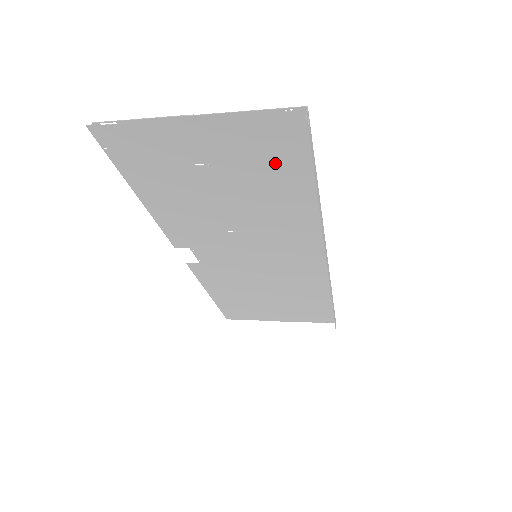
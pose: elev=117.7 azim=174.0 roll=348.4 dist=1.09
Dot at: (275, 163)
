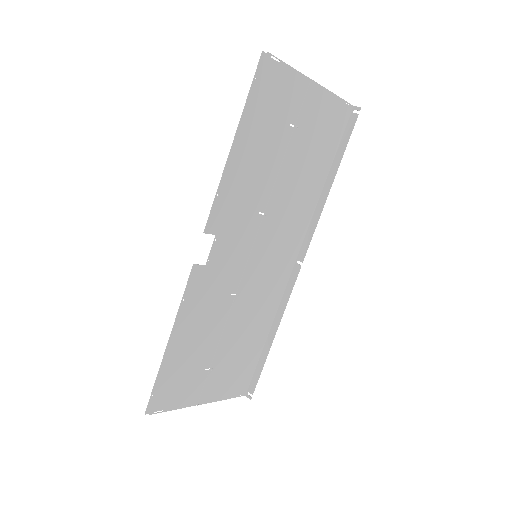
Dot at: (323, 142)
